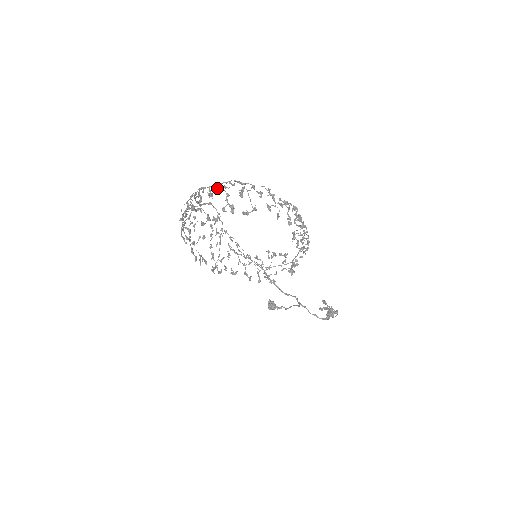
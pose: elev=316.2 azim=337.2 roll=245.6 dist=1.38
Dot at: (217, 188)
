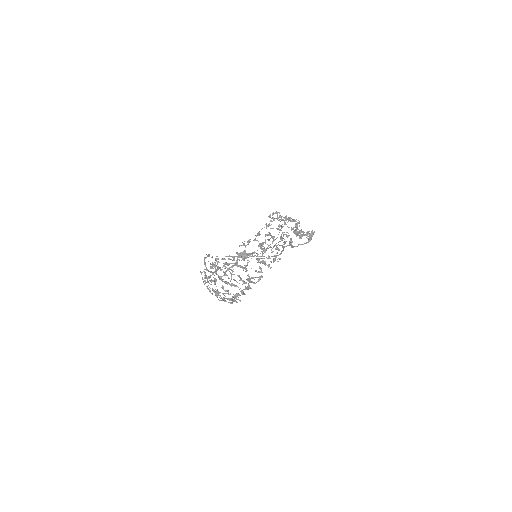
Dot at: (232, 256)
